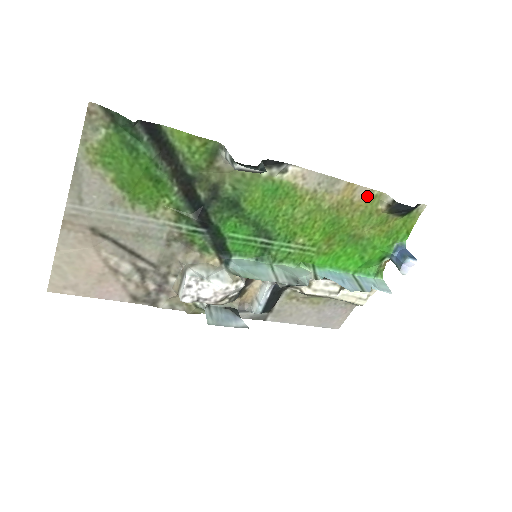
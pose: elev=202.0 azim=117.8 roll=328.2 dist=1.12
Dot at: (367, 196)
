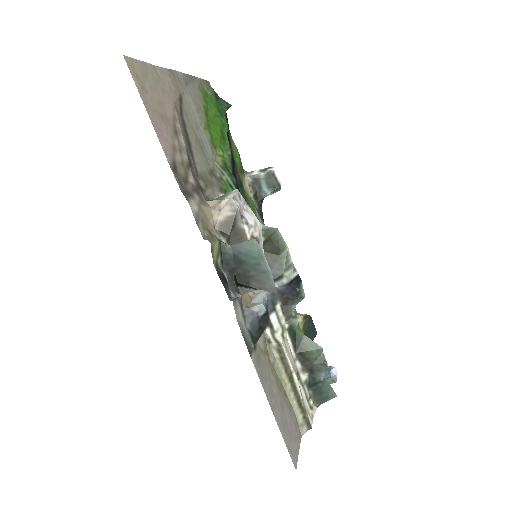
Dot at: occluded
